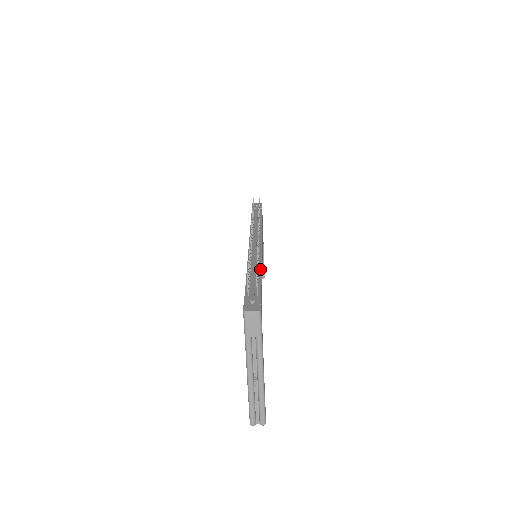
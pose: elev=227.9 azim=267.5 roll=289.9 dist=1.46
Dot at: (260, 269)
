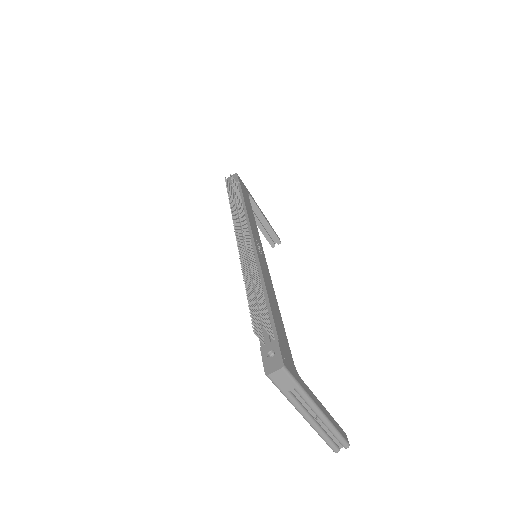
Dot at: (264, 289)
